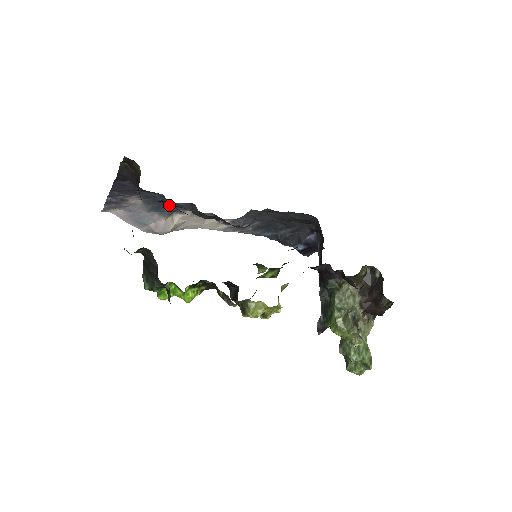
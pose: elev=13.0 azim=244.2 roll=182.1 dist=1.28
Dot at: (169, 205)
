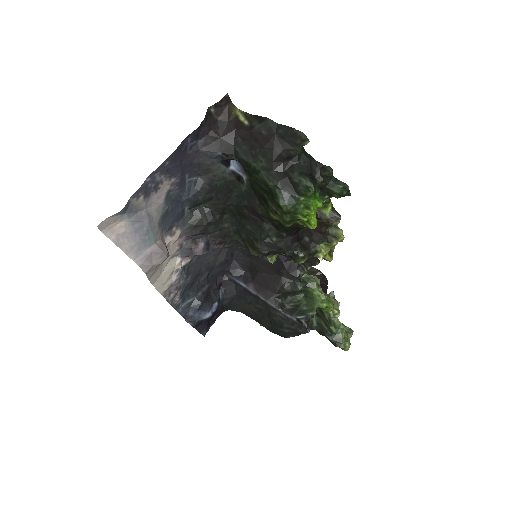
Dot at: (177, 211)
